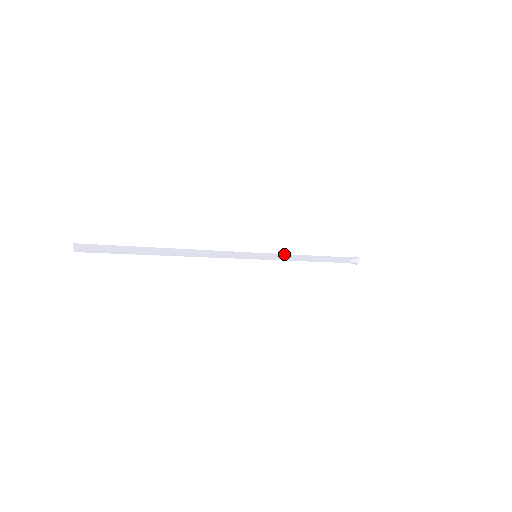
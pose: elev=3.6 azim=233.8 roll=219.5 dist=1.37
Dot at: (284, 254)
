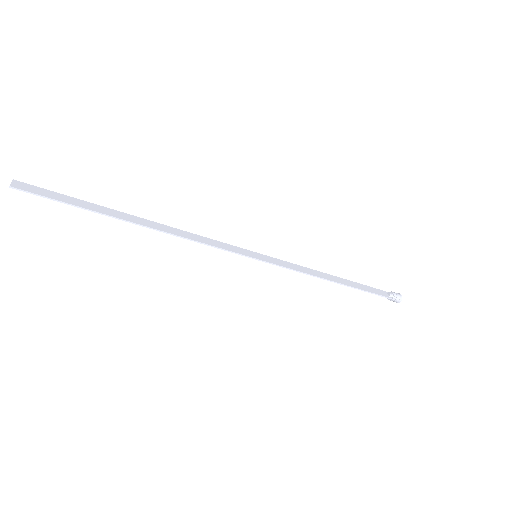
Dot at: (296, 264)
